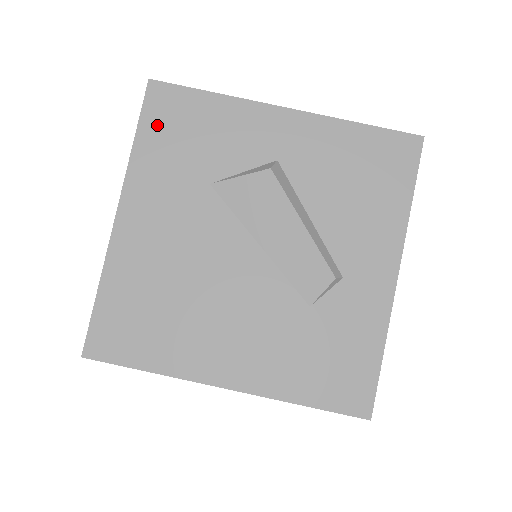
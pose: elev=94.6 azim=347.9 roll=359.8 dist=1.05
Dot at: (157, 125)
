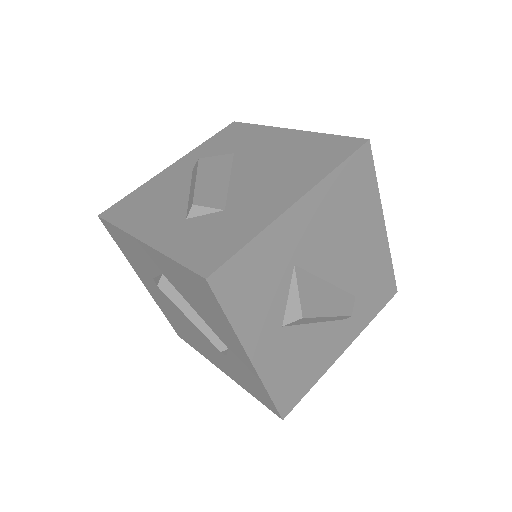
Dot at: (118, 242)
